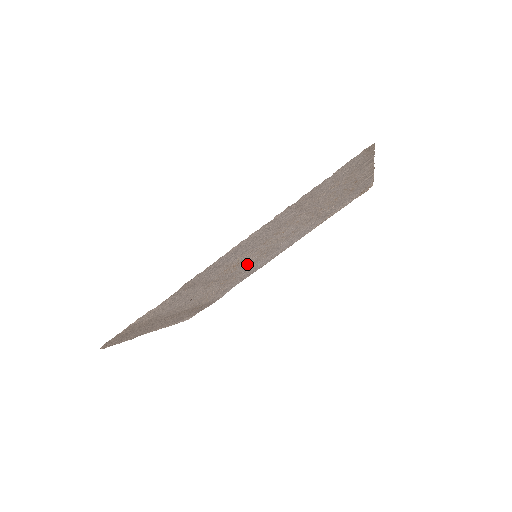
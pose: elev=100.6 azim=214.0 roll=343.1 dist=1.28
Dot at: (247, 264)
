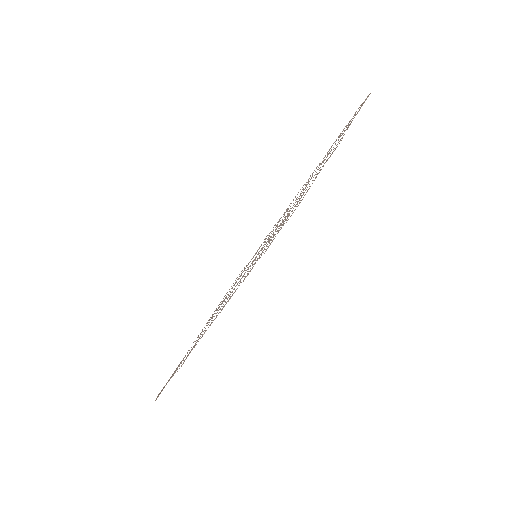
Dot at: occluded
